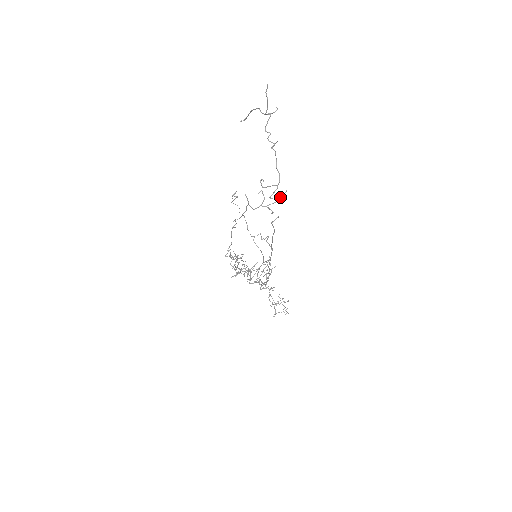
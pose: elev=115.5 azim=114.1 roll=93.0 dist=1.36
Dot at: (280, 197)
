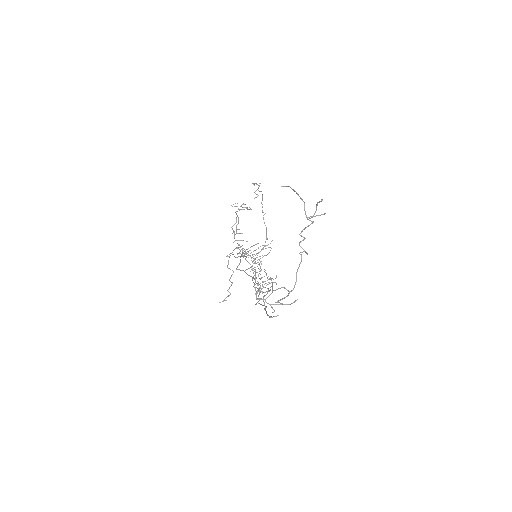
Dot at: (287, 304)
